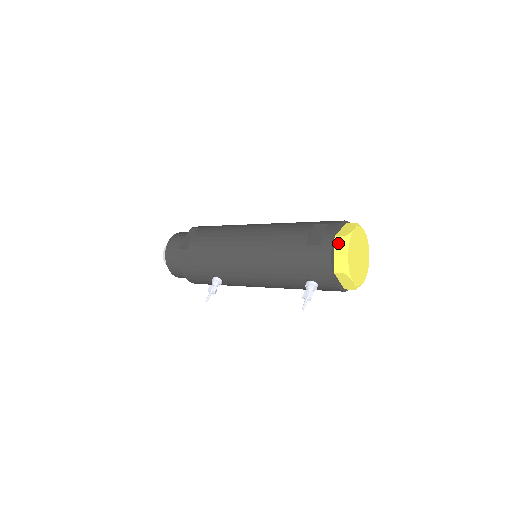
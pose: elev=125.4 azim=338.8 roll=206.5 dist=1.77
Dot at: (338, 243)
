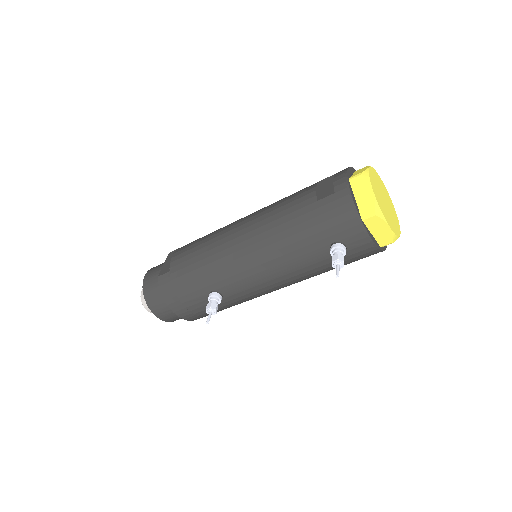
Dot at: (356, 184)
